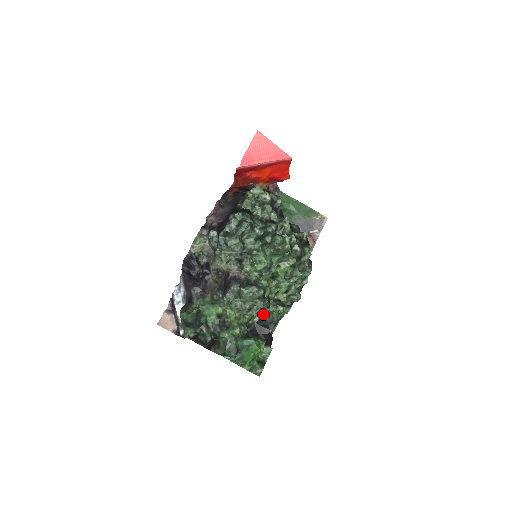
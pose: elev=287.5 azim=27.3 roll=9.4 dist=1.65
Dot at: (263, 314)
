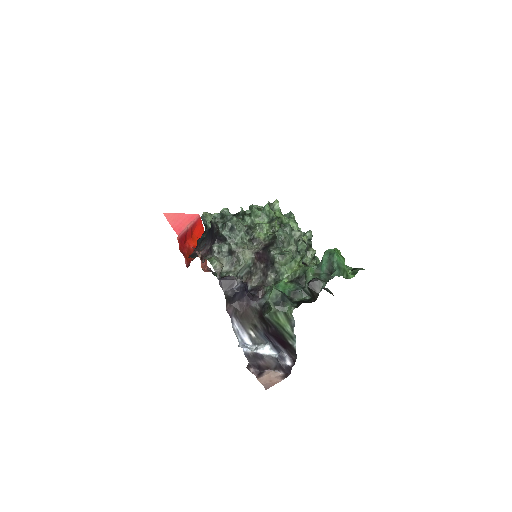
Dot at: occluded
